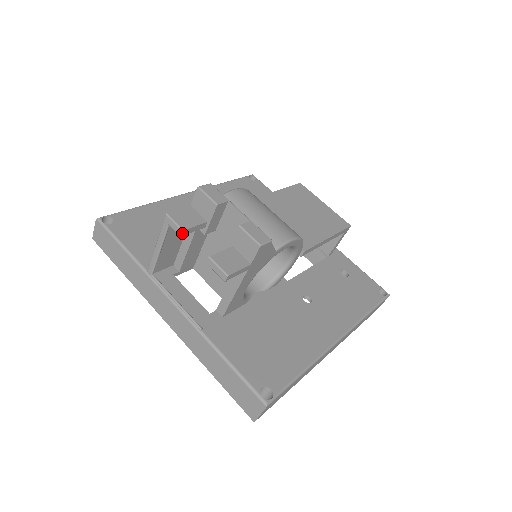
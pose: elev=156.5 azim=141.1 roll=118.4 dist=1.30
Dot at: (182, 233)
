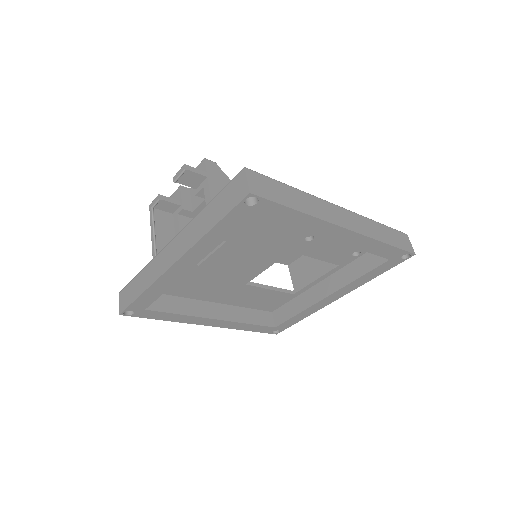
Dot at: (159, 197)
